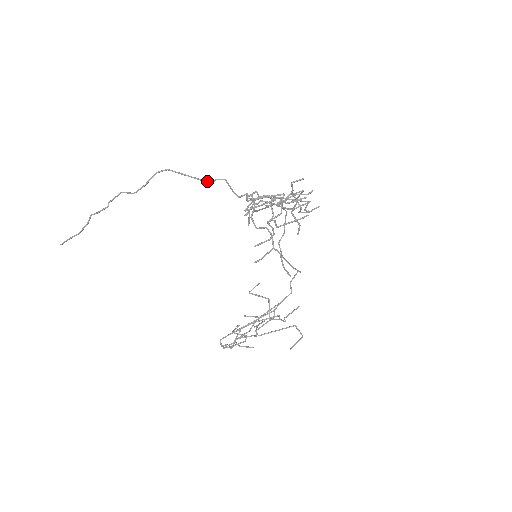
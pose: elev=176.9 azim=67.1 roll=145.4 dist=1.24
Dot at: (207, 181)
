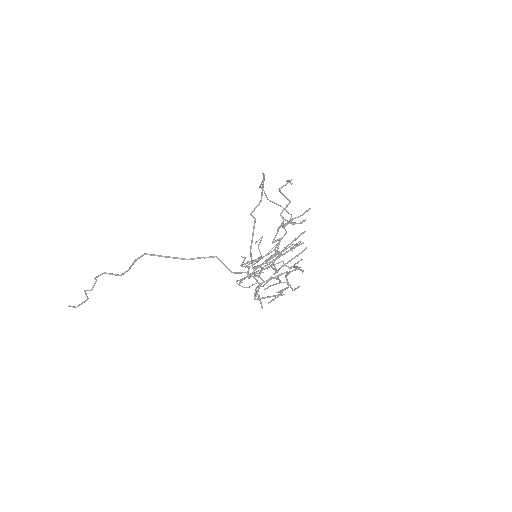
Dot at: occluded
